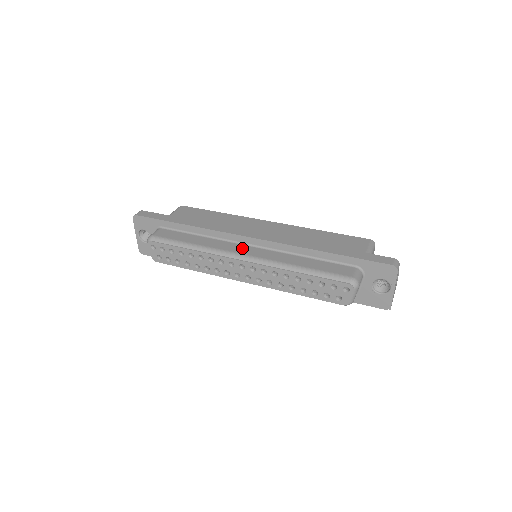
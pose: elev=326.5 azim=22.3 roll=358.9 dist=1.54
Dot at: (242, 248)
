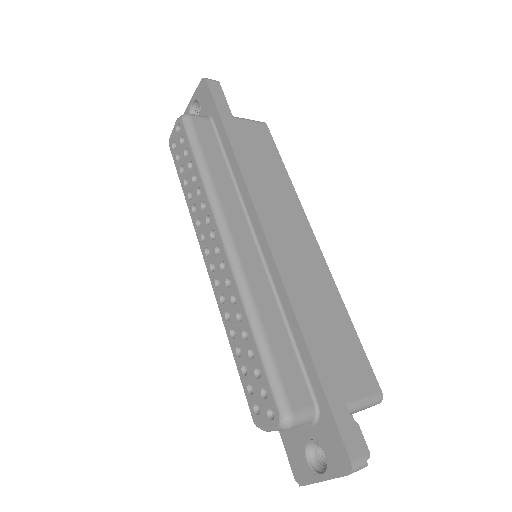
Dot at: (243, 232)
